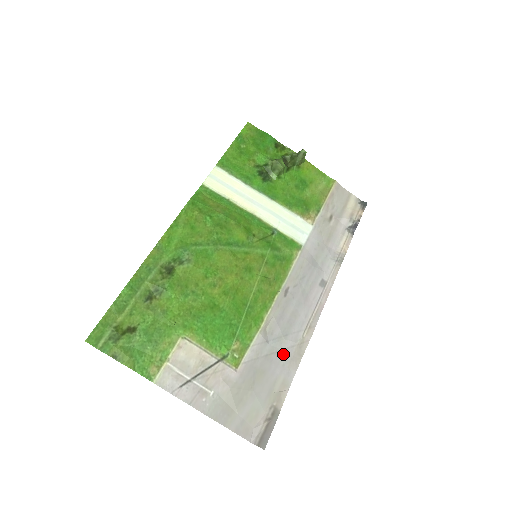
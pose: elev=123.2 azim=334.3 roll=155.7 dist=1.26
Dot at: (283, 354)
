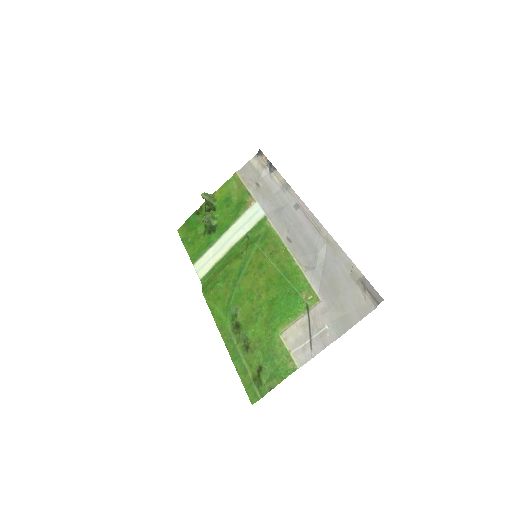
Dot at: (328, 258)
